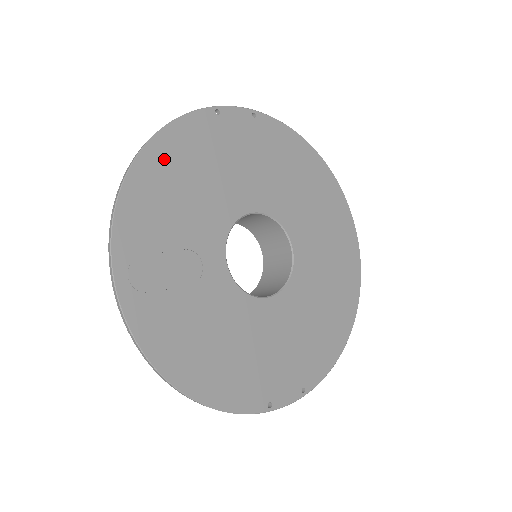
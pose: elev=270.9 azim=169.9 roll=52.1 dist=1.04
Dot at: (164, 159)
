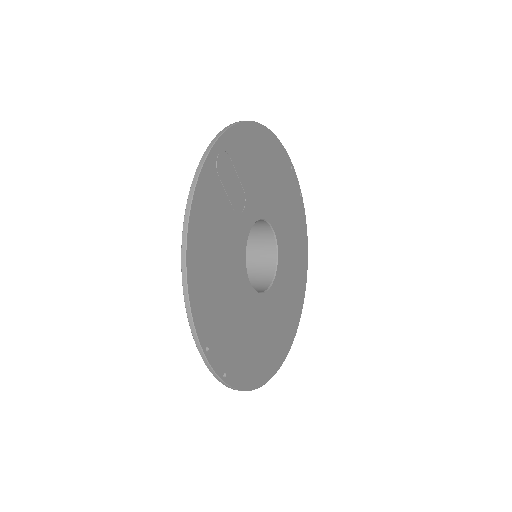
Dot at: (266, 144)
